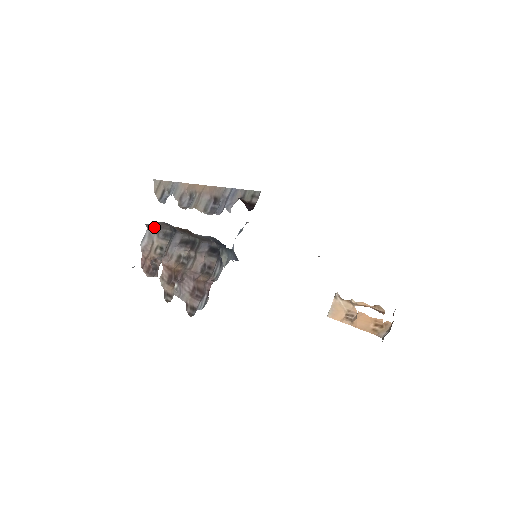
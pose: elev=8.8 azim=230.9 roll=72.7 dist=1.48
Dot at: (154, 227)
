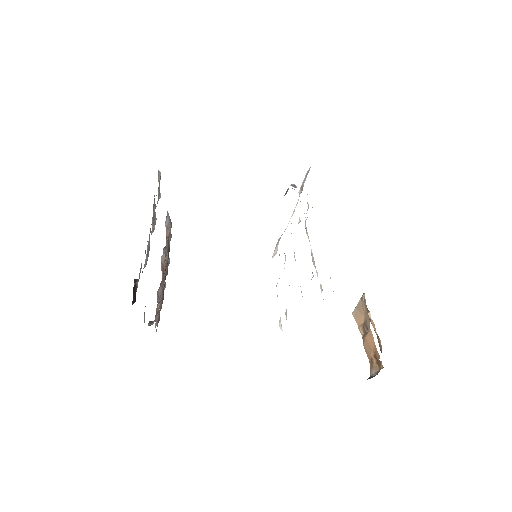
Dot at: occluded
